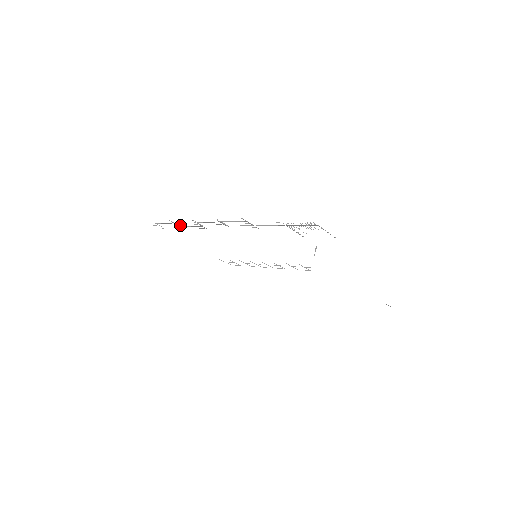
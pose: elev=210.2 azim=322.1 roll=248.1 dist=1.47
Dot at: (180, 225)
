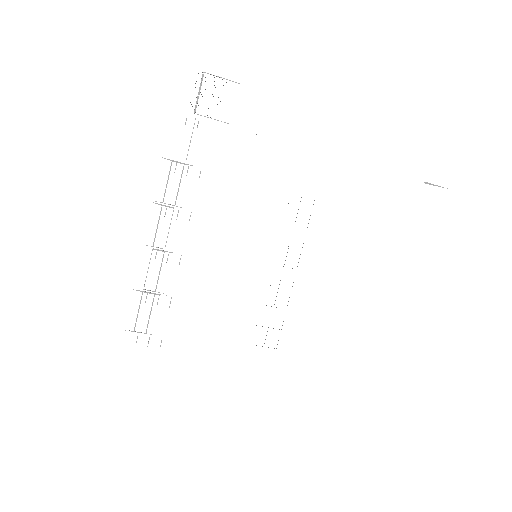
Dot at: (152, 291)
